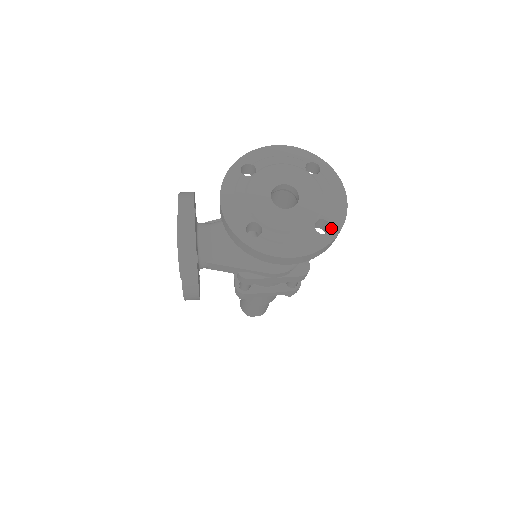
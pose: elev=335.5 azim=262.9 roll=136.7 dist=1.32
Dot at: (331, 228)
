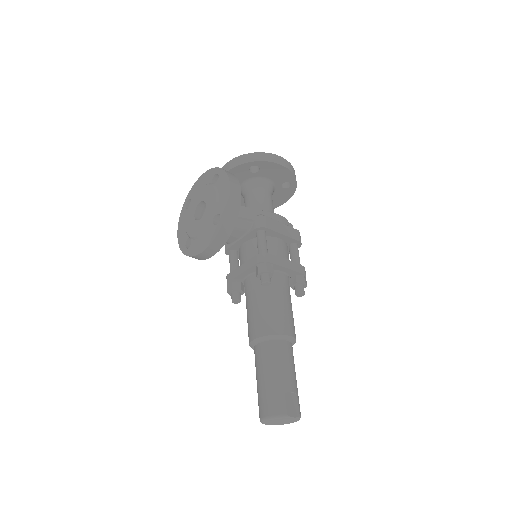
Dot at: occluded
